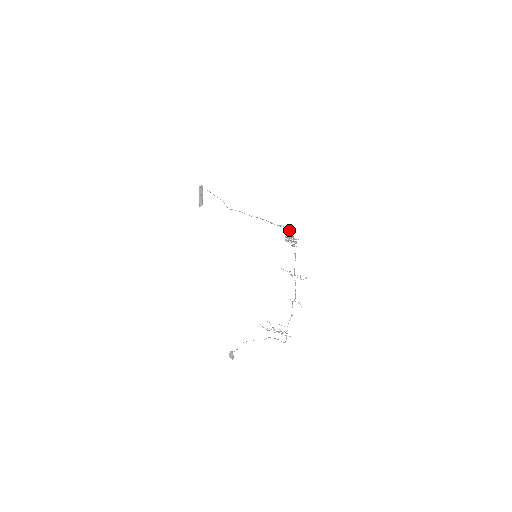
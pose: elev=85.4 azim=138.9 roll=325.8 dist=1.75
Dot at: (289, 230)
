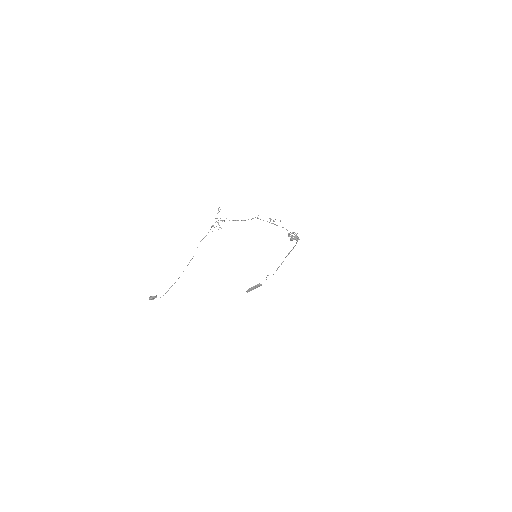
Dot at: (298, 239)
